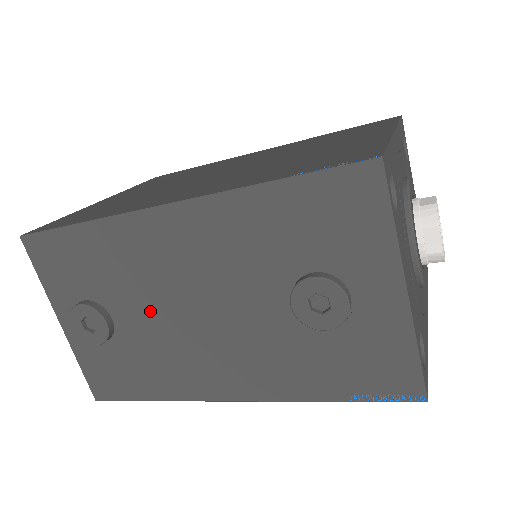
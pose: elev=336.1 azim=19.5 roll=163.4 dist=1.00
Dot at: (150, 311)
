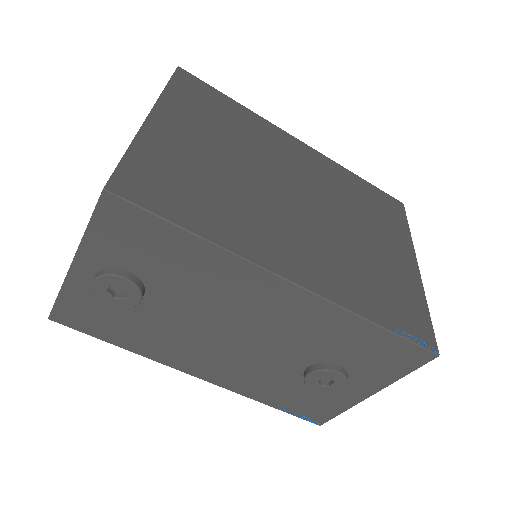
Dot at: (191, 313)
